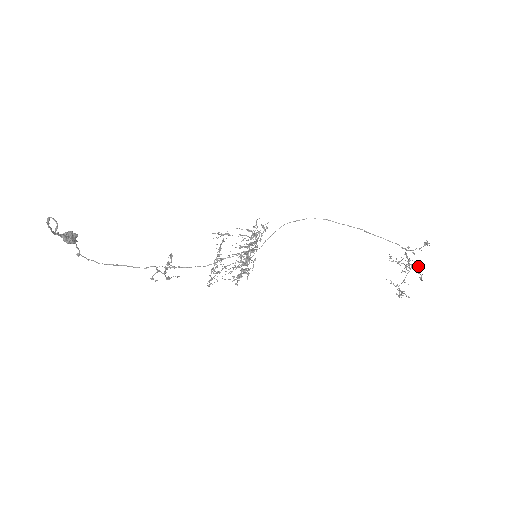
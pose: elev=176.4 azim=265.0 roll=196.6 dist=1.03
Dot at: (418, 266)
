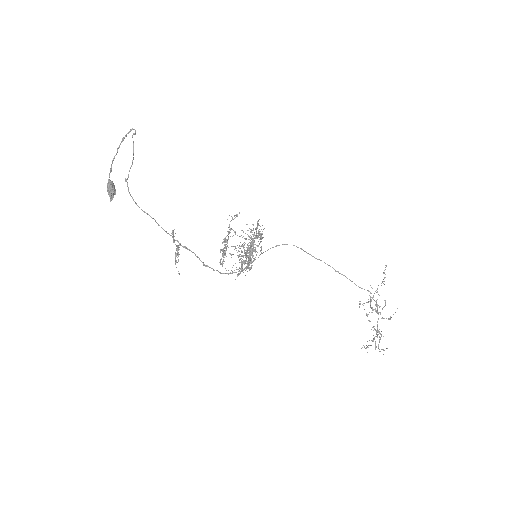
Dot at: (385, 301)
